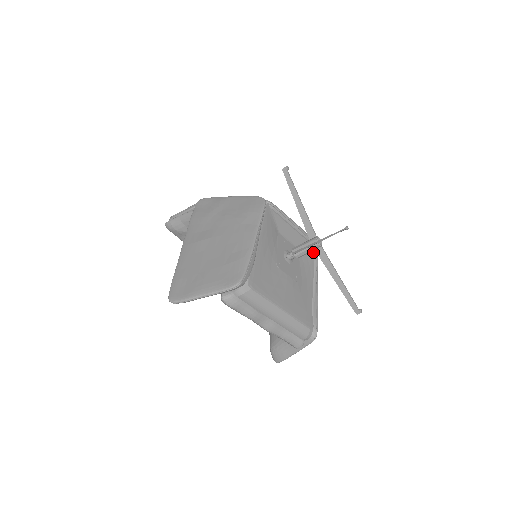
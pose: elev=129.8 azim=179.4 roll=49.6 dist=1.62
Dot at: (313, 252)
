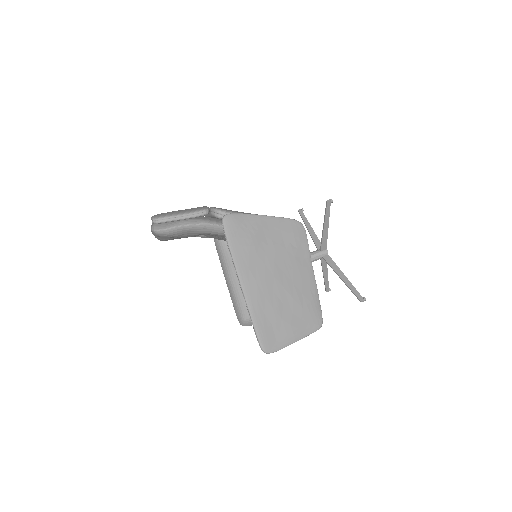
Dot at: occluded
